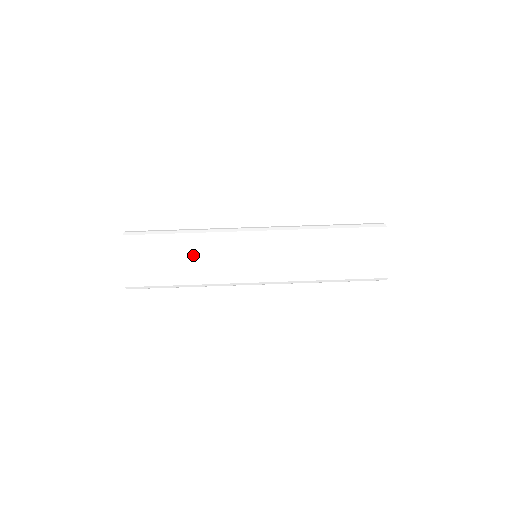
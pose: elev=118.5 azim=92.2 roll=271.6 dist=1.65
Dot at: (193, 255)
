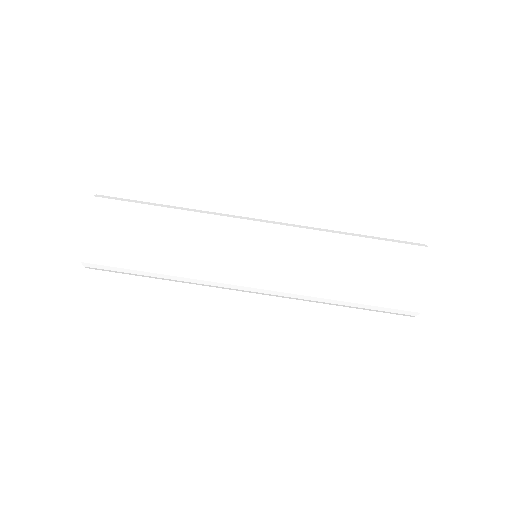
Dot at: (173, 255)
